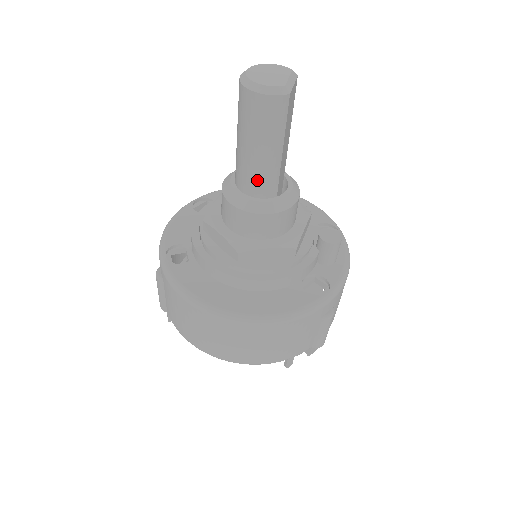
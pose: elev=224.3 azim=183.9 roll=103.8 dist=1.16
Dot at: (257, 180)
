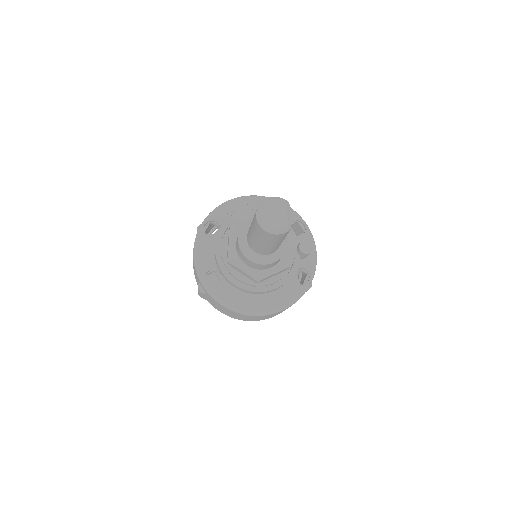
Dot at: (267, 251)
